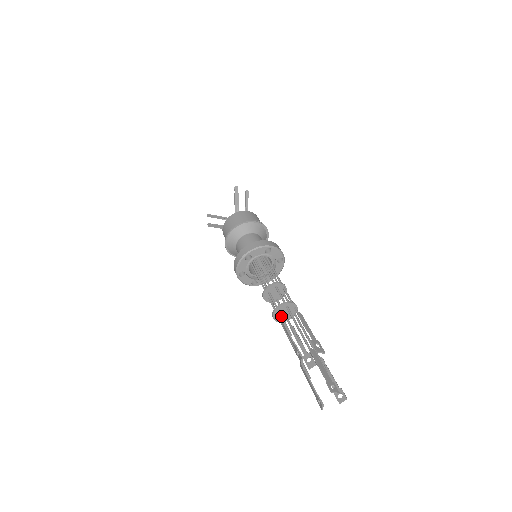
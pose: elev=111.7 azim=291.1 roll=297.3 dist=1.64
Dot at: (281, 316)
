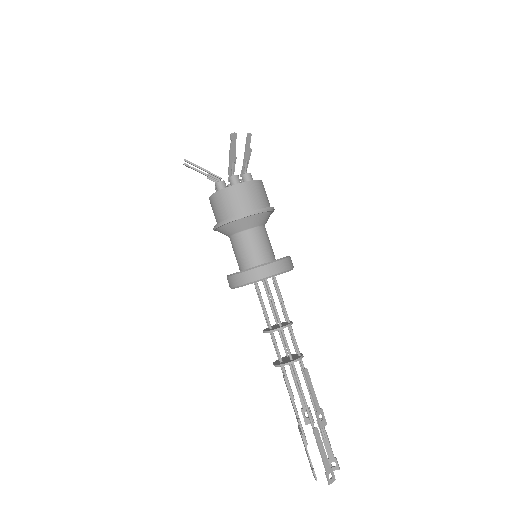
Dot at: (284, 372)
